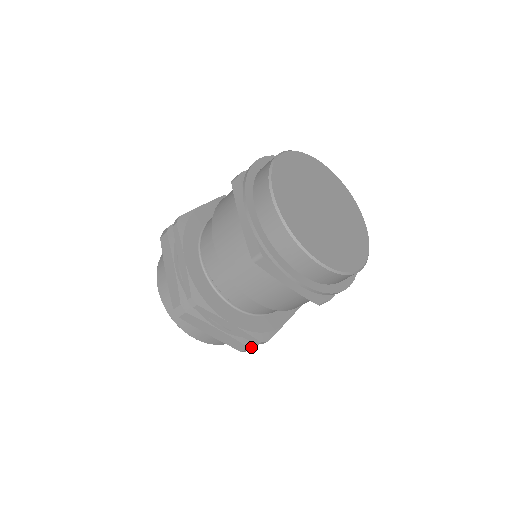
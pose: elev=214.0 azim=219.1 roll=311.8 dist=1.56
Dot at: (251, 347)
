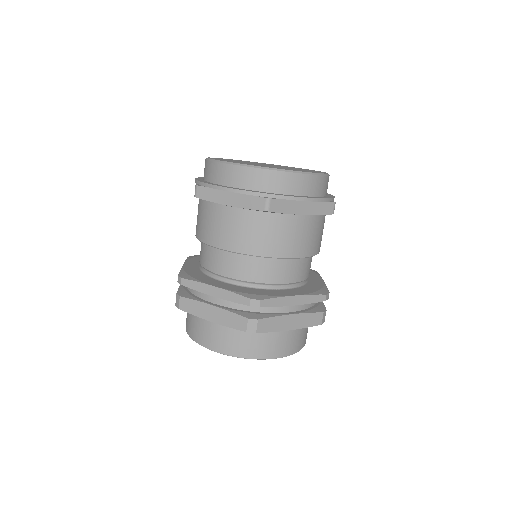
Dot at: (251, 318)
